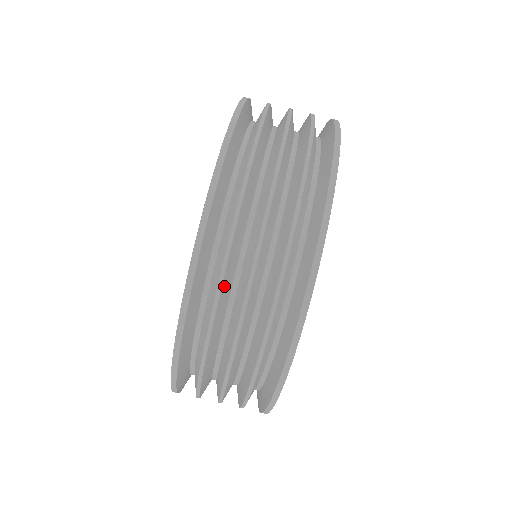
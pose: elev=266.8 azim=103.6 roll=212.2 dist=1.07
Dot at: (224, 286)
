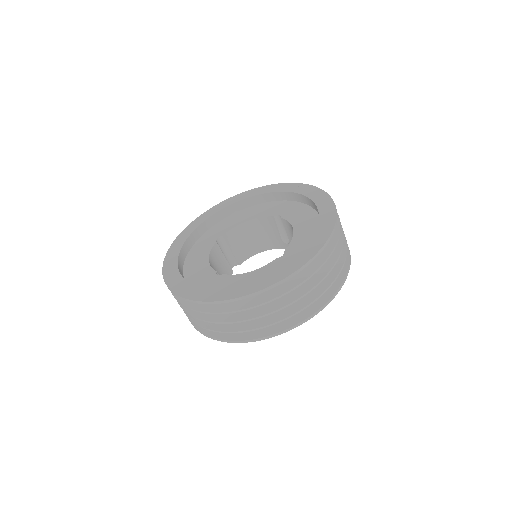
Dot at: (222, 312)
